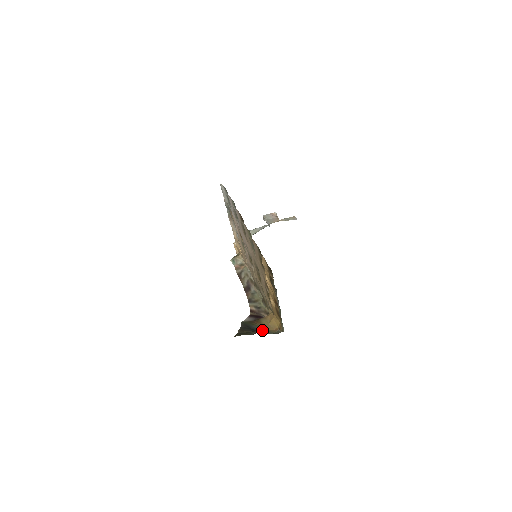
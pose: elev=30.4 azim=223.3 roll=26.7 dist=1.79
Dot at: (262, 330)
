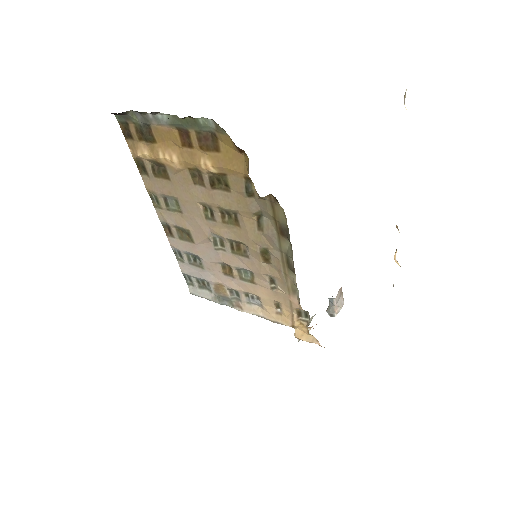
Dot at: occluded
